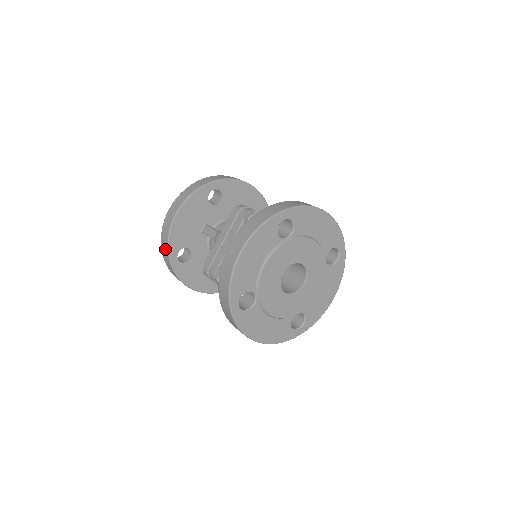
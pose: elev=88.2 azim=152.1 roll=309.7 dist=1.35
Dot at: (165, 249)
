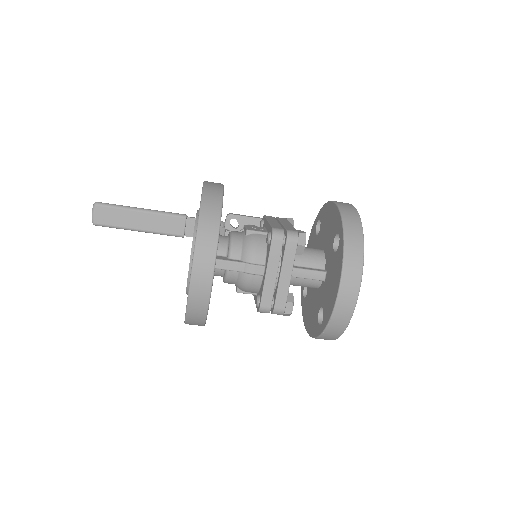
Dot at: (200, 314)
